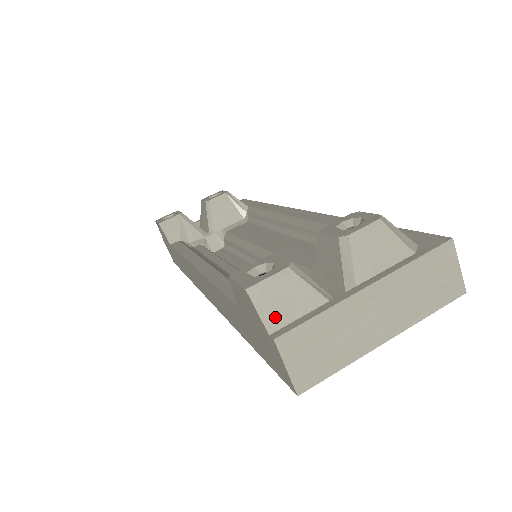
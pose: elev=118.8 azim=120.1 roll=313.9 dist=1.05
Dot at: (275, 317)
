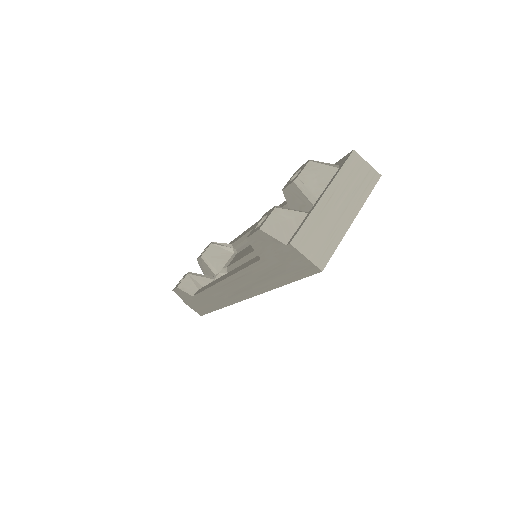
Dot at: (284, 235)
